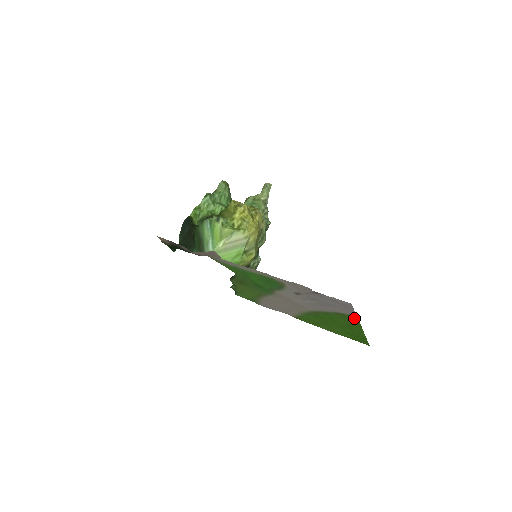
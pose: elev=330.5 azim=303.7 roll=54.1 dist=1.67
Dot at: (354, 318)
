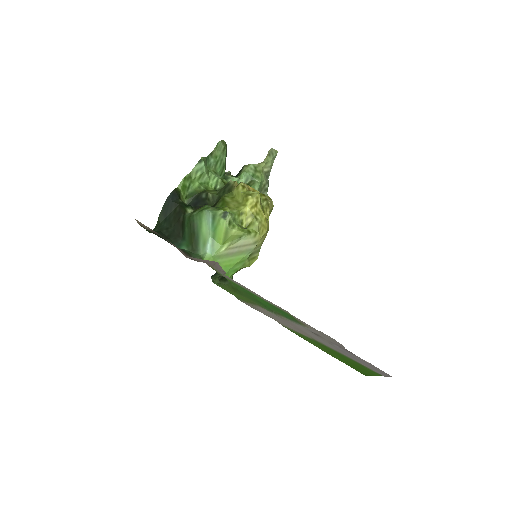
Dot at: (376, 373)
